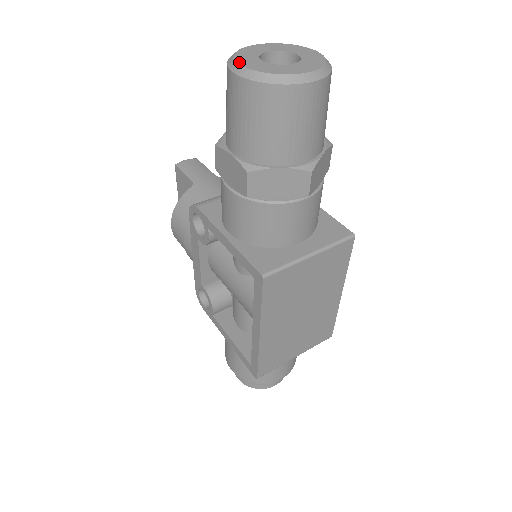
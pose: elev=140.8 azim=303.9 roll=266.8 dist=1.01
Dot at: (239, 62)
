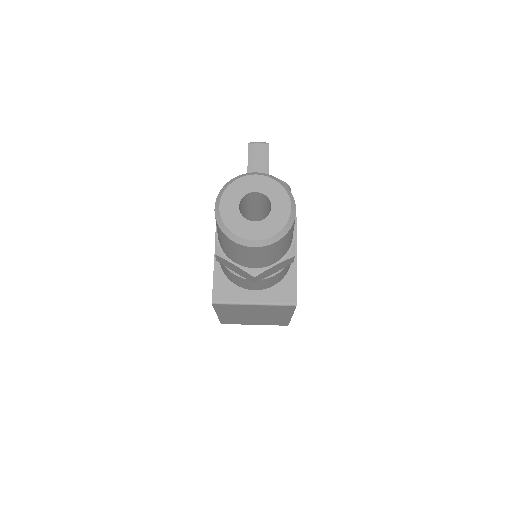
Dot at: (222, 200)
